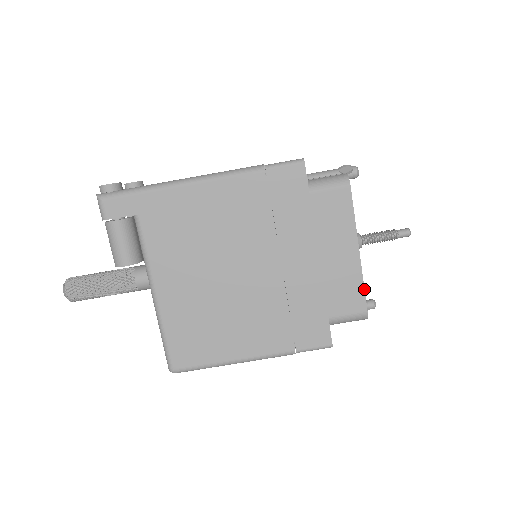
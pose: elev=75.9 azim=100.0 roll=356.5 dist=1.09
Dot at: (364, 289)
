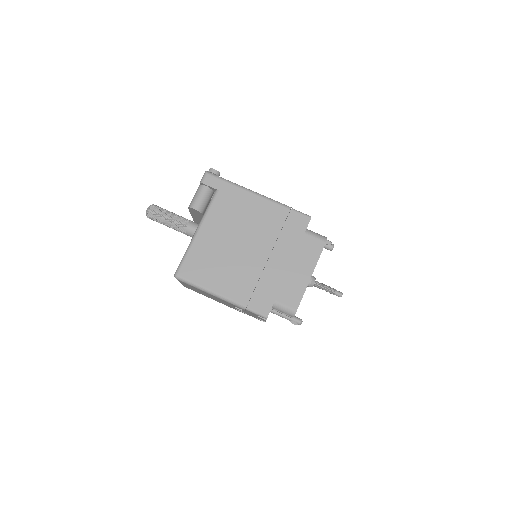
Dot at: (302, 297)
